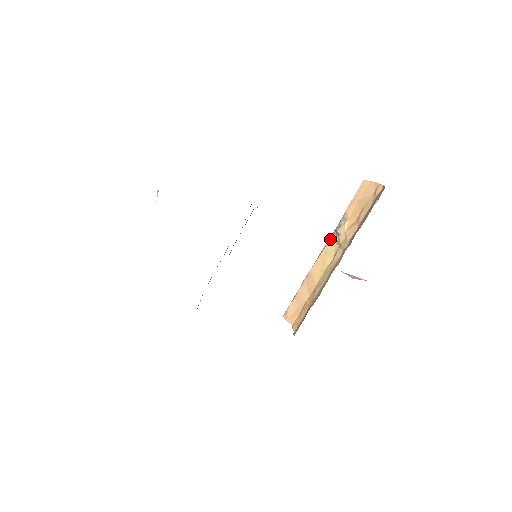
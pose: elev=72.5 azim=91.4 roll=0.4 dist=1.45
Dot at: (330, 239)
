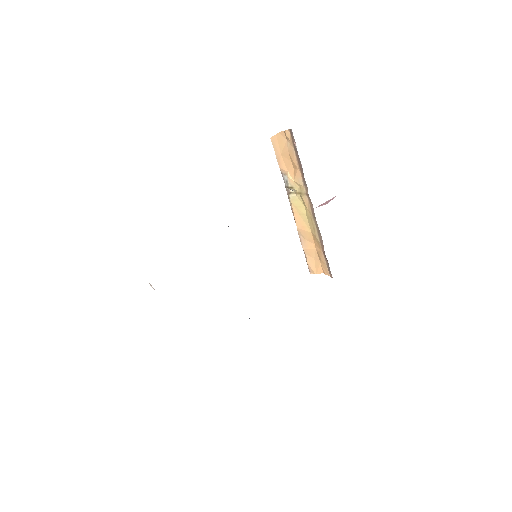
Dot at: (289, 196)
